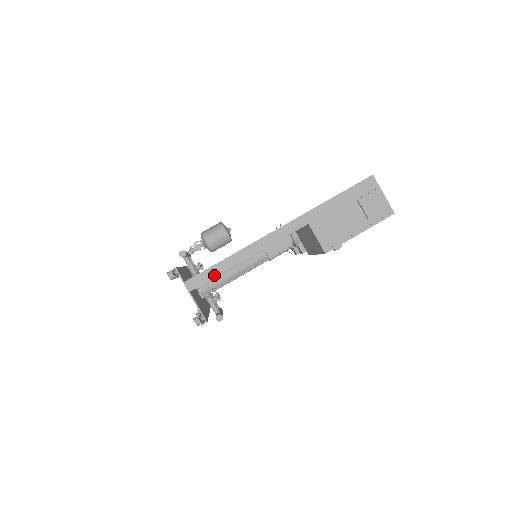
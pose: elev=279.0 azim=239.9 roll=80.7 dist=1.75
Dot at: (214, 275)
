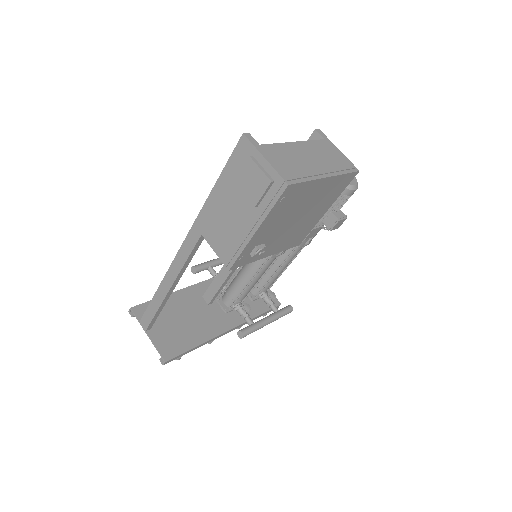
Dot at: (154, 312)
